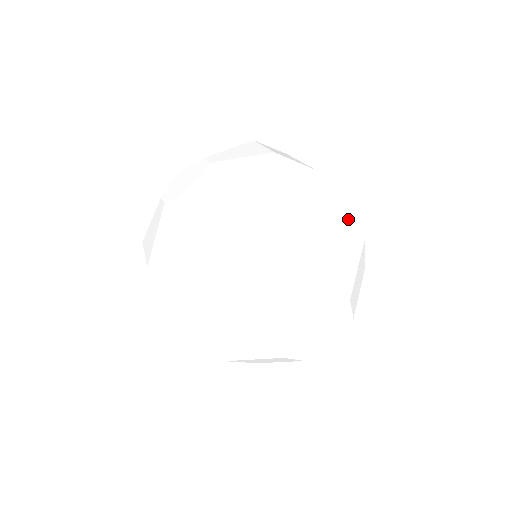
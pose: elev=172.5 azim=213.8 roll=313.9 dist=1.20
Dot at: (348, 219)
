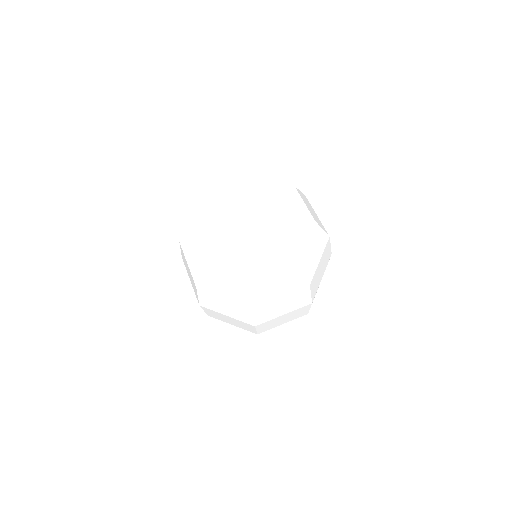
Dot at: occluded
